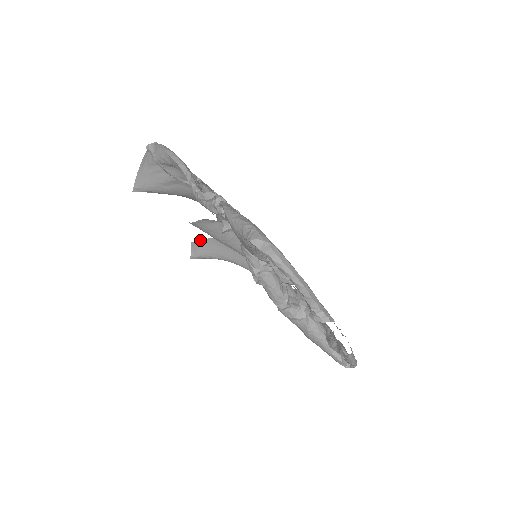
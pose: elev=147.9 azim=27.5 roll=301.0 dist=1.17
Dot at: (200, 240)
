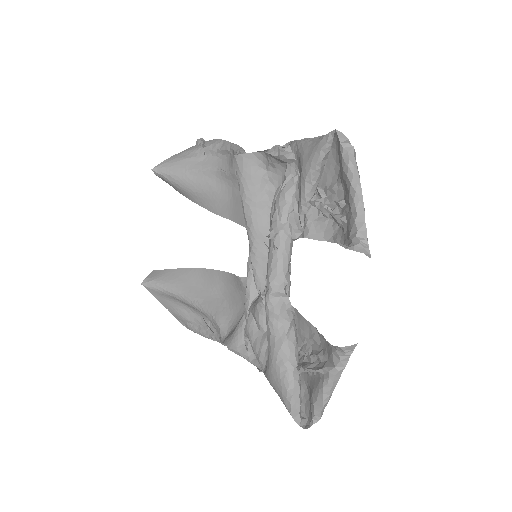
Dot at: (167, 269)
